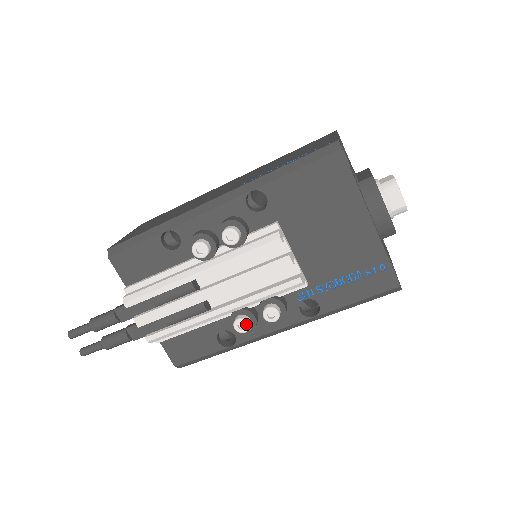
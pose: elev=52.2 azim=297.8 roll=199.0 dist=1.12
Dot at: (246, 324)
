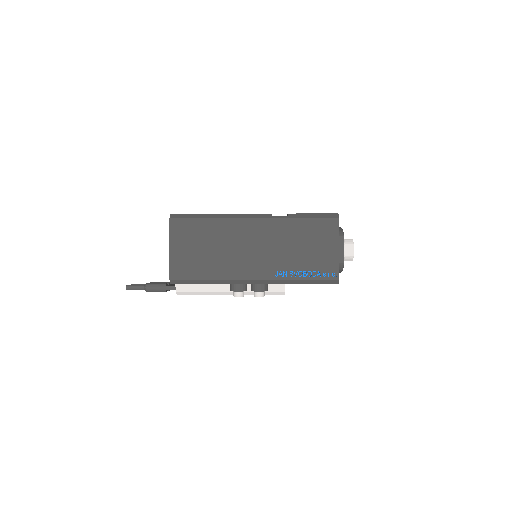
Dot at: occluded
